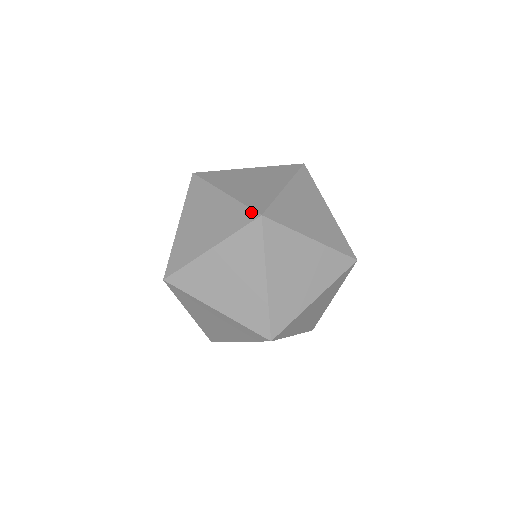
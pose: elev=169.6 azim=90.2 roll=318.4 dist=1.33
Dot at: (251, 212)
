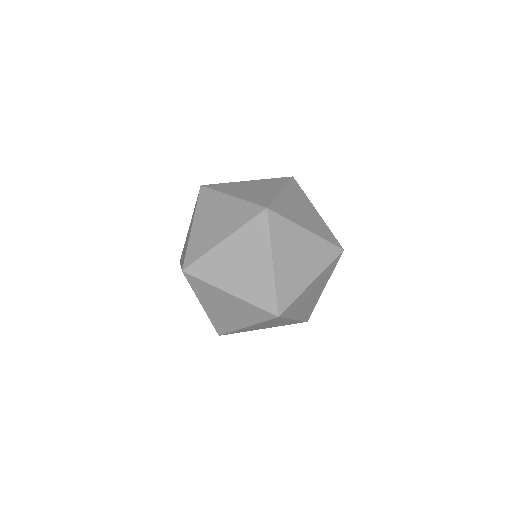
Dot at: occluded
